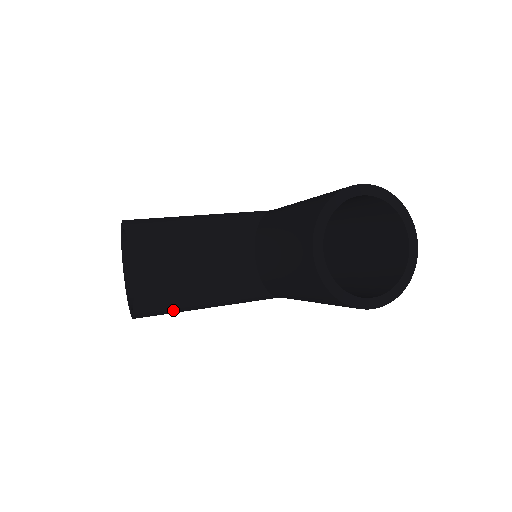
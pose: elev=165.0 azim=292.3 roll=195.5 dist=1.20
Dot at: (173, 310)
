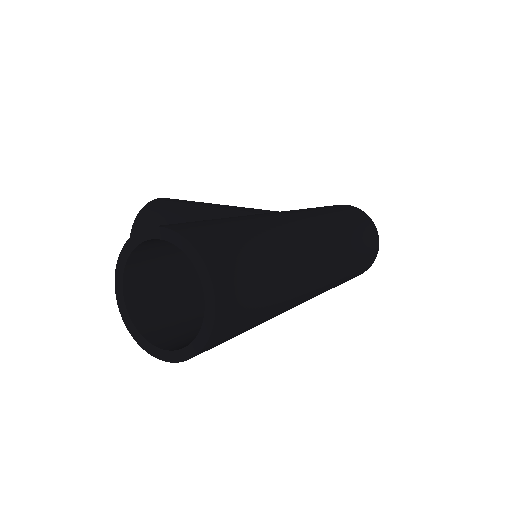
Dot at: occluded
